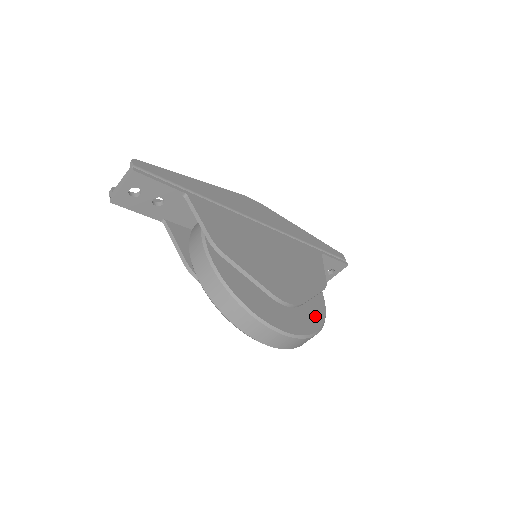
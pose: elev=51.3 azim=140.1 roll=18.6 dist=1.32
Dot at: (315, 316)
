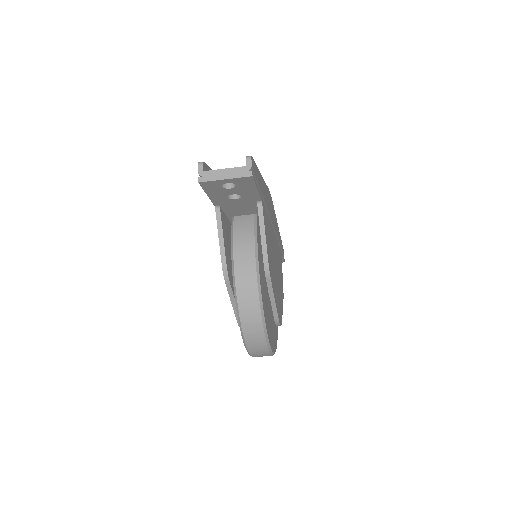
Dot at: (276, 327)
